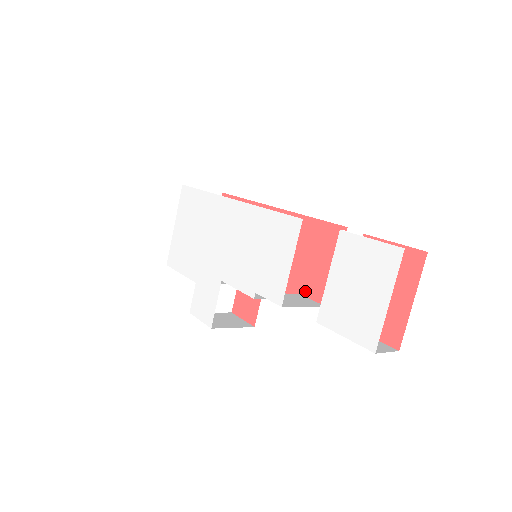
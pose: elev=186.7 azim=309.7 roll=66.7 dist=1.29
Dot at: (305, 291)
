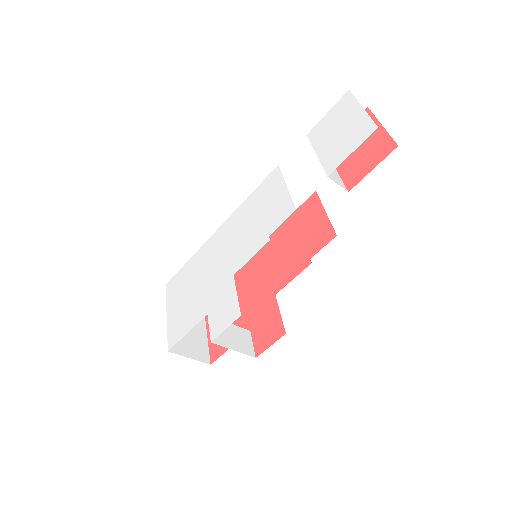
Dot at: (313, 252)
